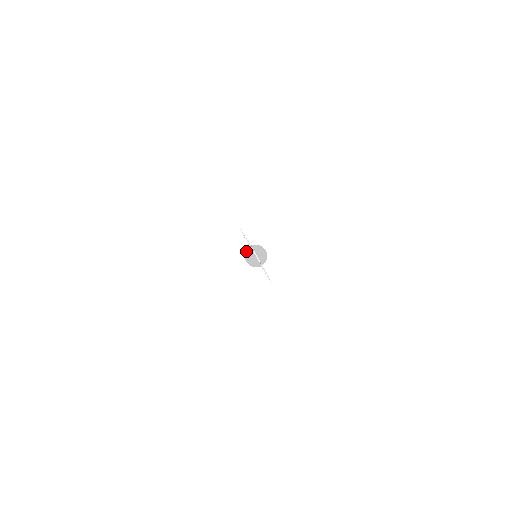
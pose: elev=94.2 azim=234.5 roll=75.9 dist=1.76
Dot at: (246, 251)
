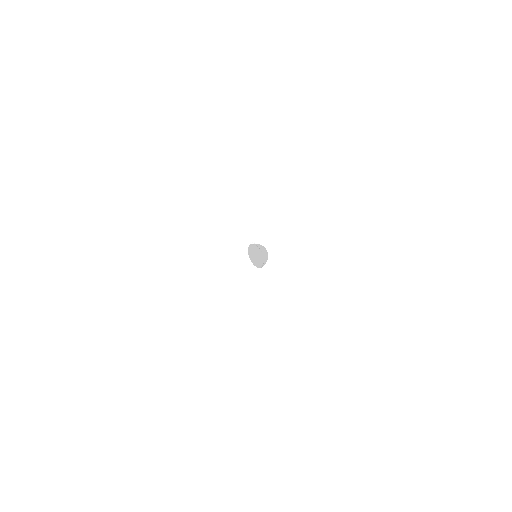
Dot at: occluded
